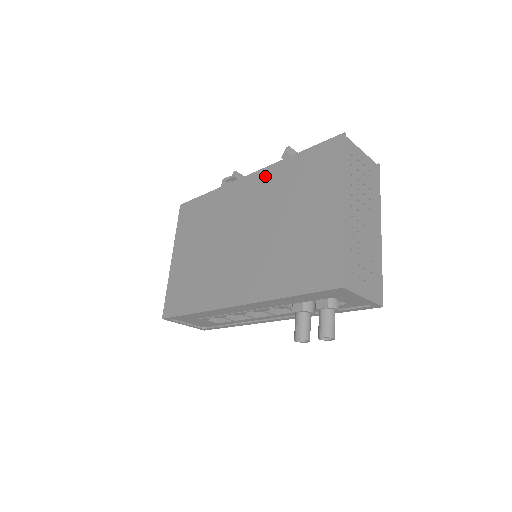
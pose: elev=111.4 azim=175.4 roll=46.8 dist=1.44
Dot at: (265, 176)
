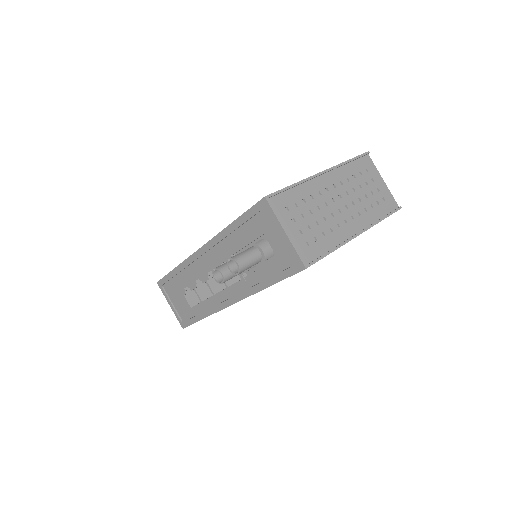
Dot at: occluded
